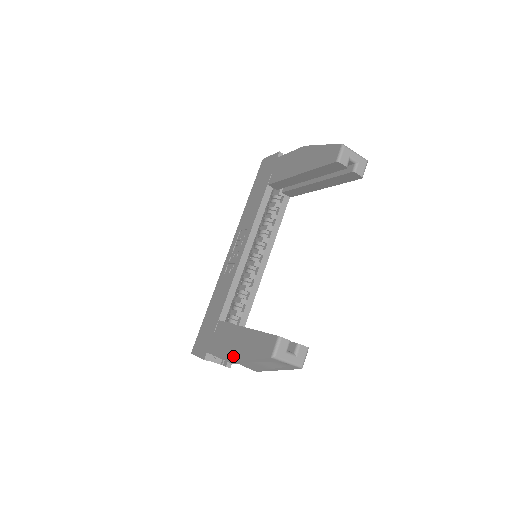
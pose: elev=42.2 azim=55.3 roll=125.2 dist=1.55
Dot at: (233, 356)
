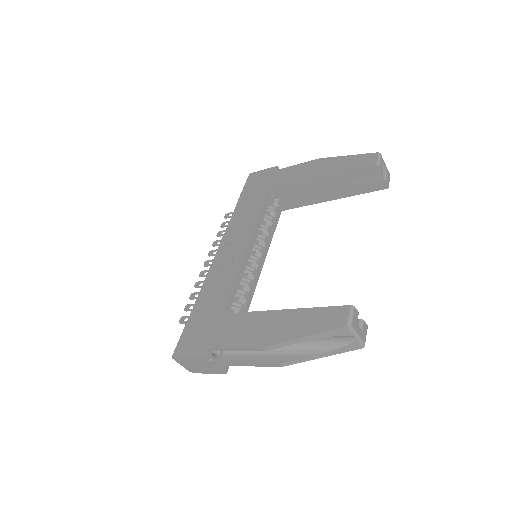
Dot at: (270, 340)
